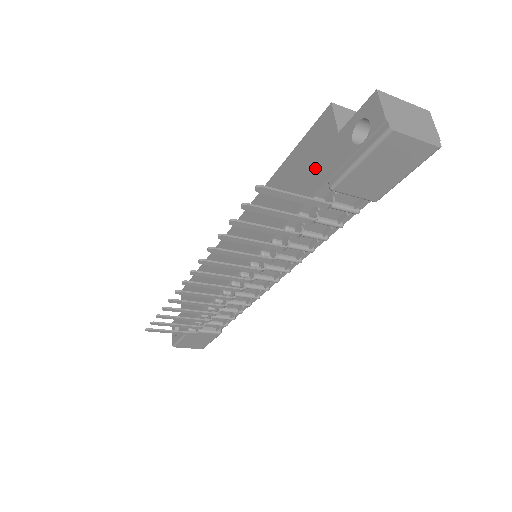
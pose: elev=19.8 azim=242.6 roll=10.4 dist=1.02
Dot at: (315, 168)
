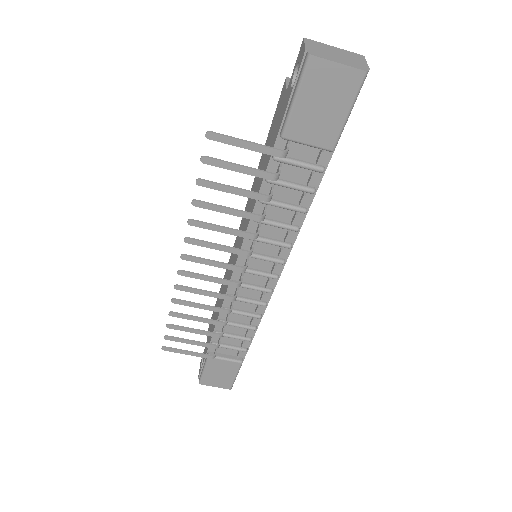
Dot at: (275, 131)
